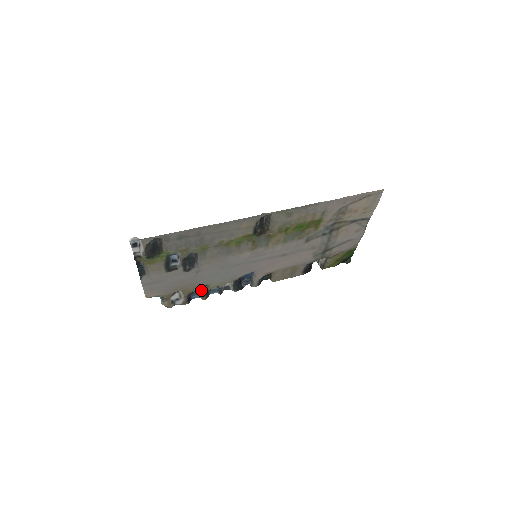
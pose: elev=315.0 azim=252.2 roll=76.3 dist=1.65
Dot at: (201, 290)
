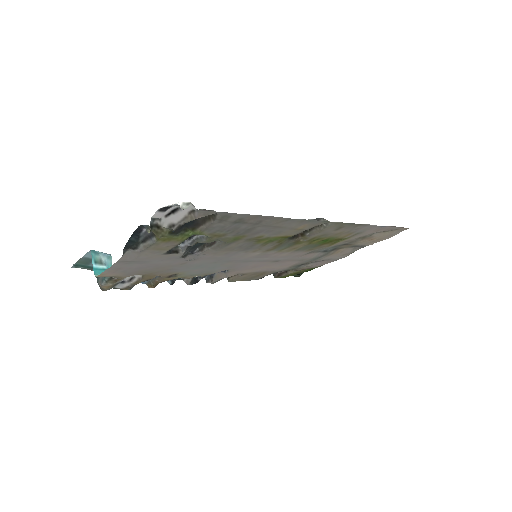
Dot at: (159, 277)
